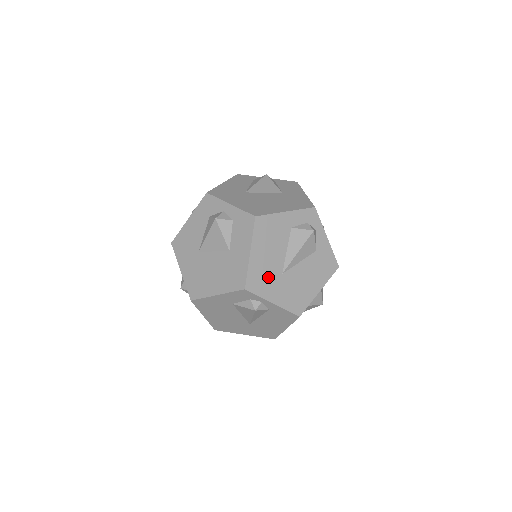
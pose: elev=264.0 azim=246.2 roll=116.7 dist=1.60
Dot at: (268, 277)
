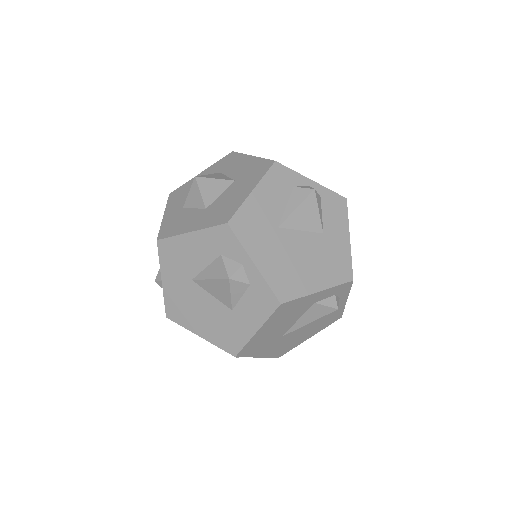
Dot at: (265, 343)
